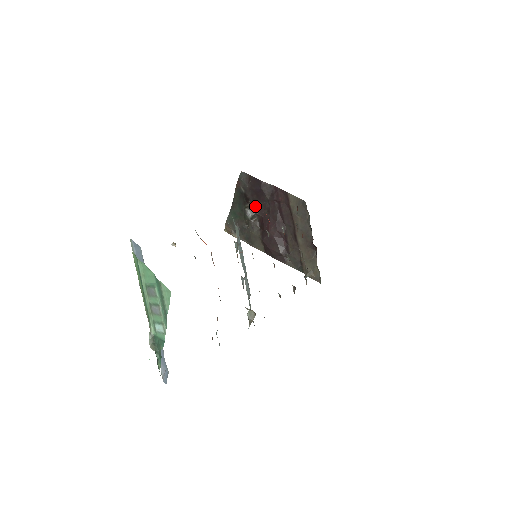
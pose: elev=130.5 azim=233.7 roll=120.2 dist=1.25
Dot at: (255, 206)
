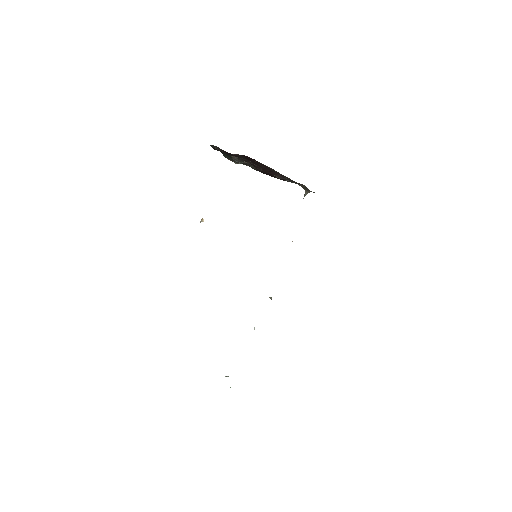
Dot at: (239, 158)
